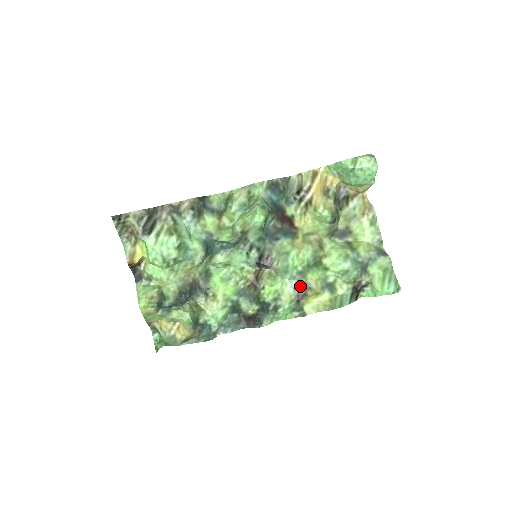
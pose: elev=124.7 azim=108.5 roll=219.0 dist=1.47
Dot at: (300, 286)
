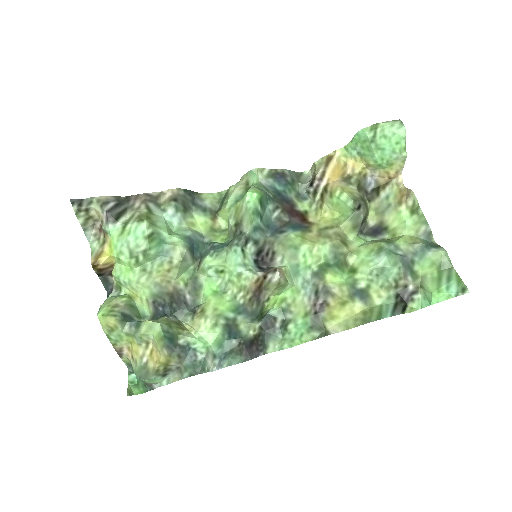
Dot at: (317, 291)
